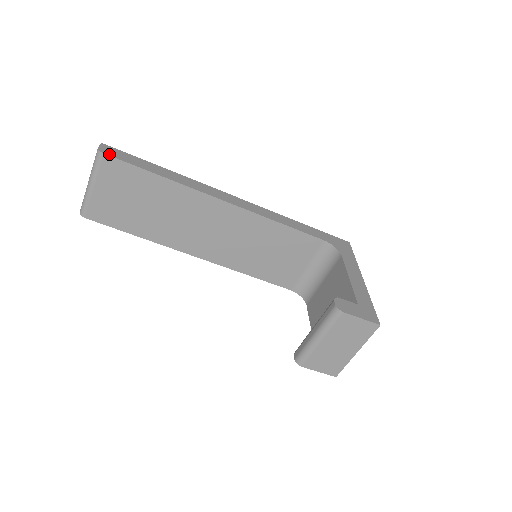
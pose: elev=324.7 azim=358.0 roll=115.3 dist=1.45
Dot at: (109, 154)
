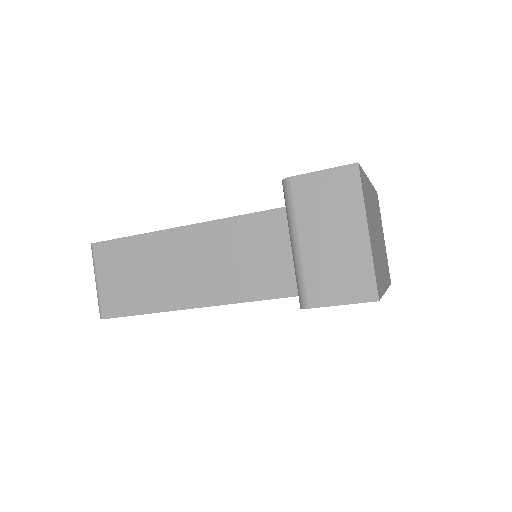
Dot at: (98, 242)
